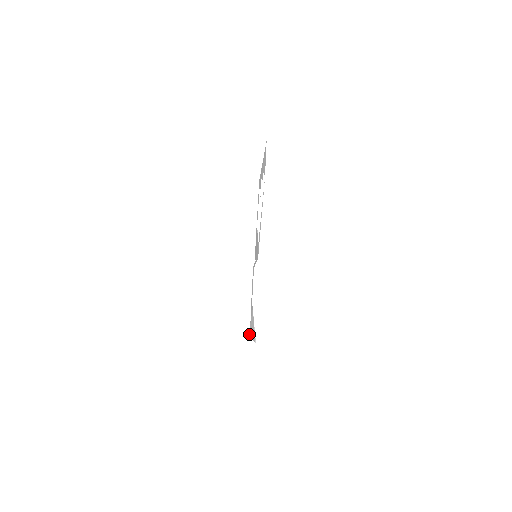
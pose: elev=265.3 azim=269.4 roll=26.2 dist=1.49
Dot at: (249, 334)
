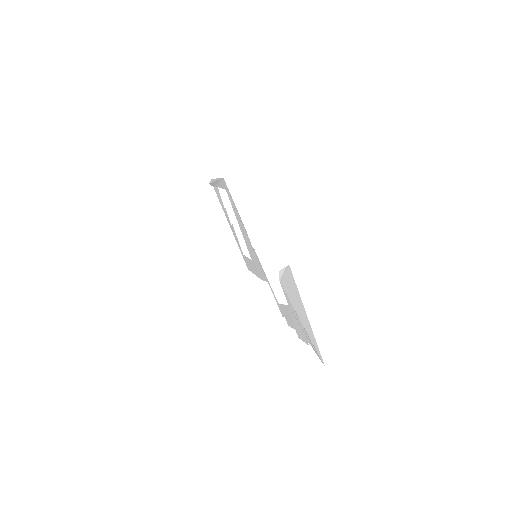
Dot at: (319, 353)
